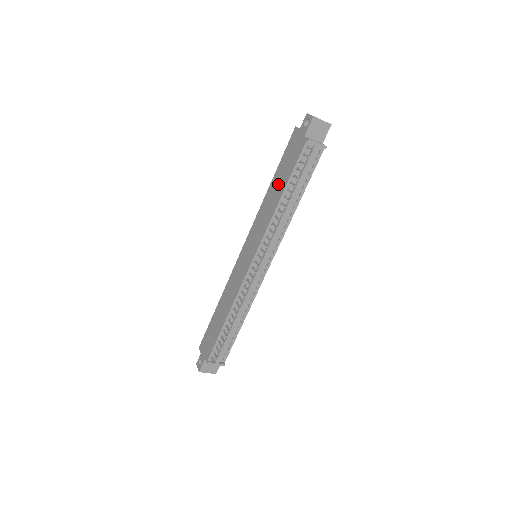
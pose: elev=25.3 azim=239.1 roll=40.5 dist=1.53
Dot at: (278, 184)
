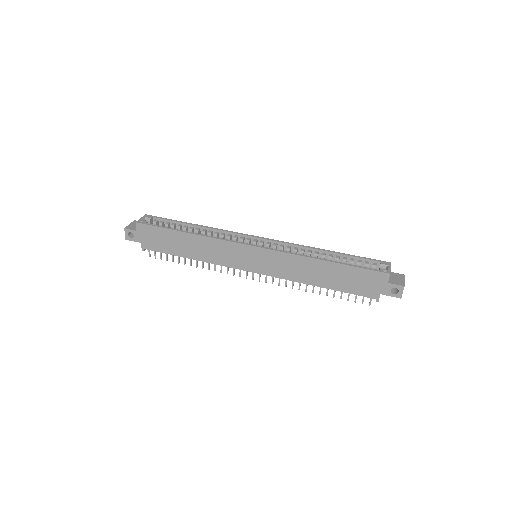
Dot at: (329, 276)
